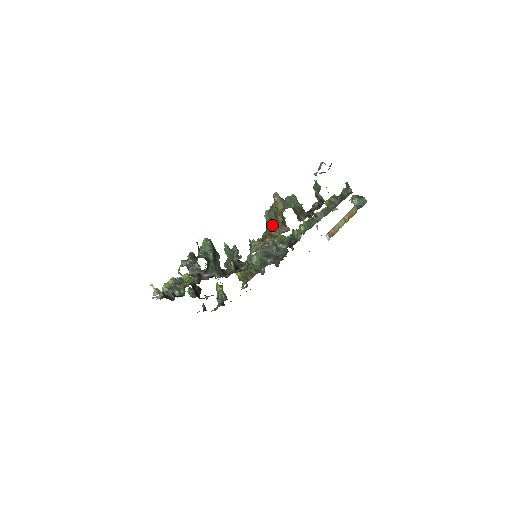
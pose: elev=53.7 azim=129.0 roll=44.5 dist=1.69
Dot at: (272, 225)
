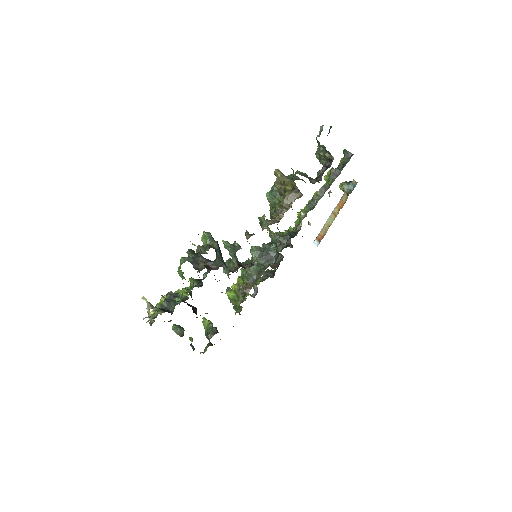
Dot at: (282, 196)
